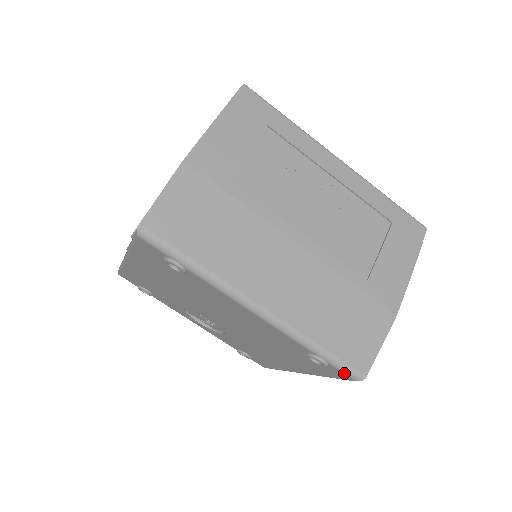
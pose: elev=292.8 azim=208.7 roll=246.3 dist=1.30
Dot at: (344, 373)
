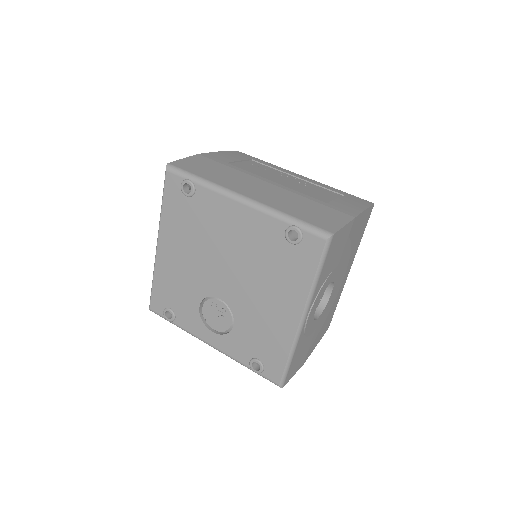
Dot at: (315, 234)
